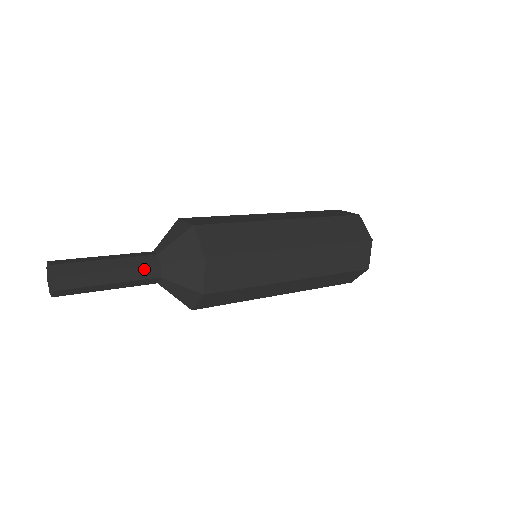
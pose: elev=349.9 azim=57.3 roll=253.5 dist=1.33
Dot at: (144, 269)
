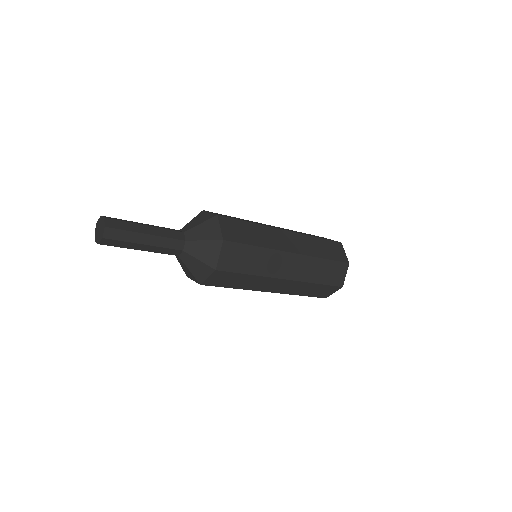
Dot at: (173, 240)
